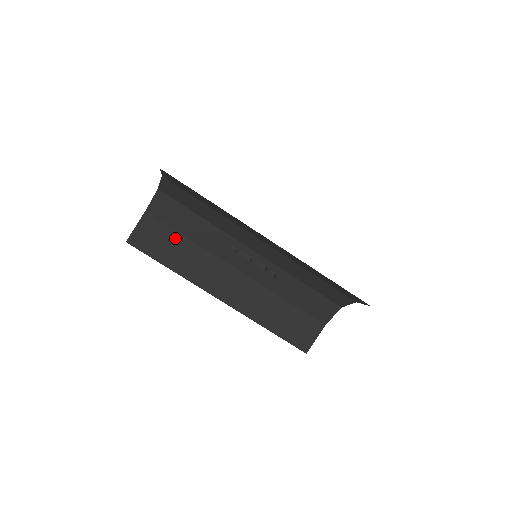
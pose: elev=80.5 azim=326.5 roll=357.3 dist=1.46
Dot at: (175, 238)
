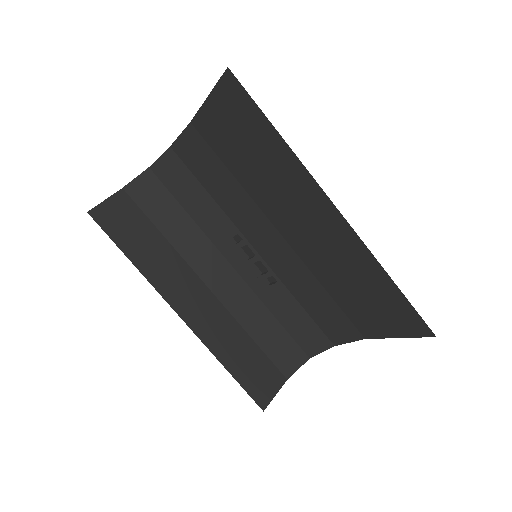
Dot at: (148, 229)
